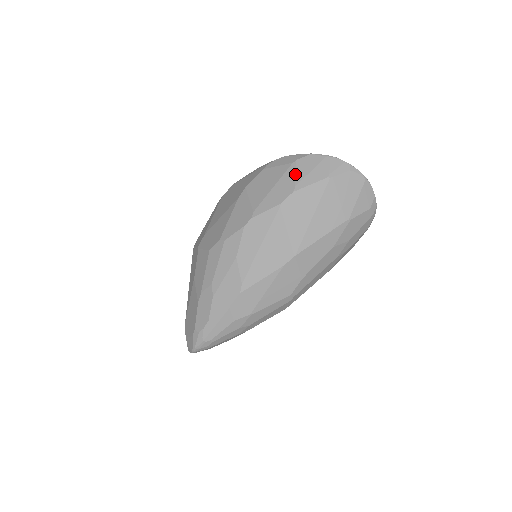
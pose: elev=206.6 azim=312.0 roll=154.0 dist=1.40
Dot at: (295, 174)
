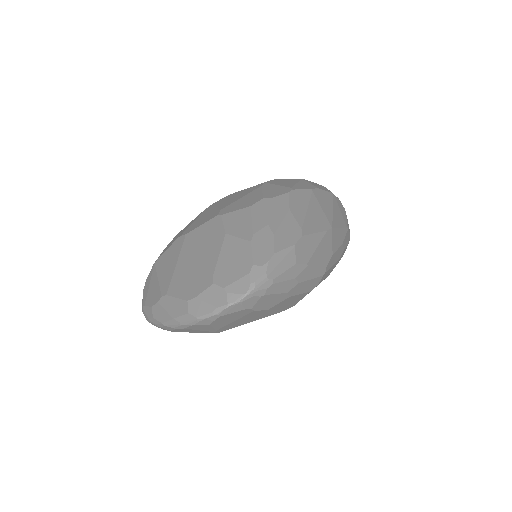
Dot at: (309, 183)
